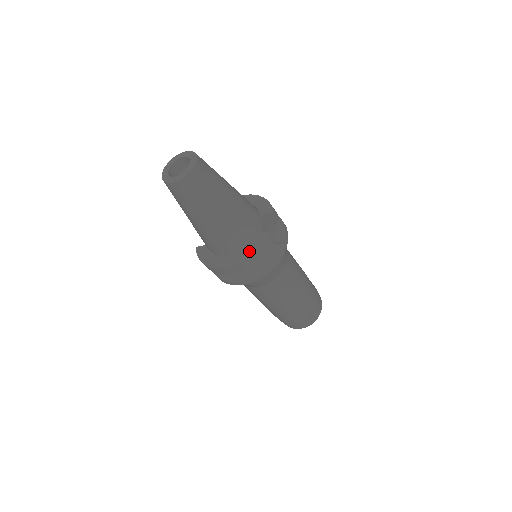
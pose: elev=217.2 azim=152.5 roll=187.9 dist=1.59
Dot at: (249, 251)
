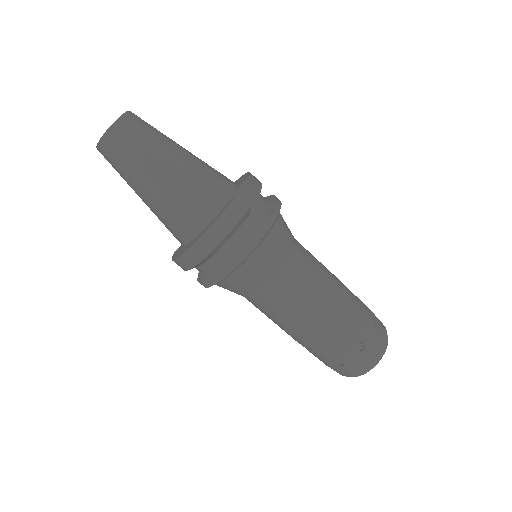
Dot at: (210, 223)
